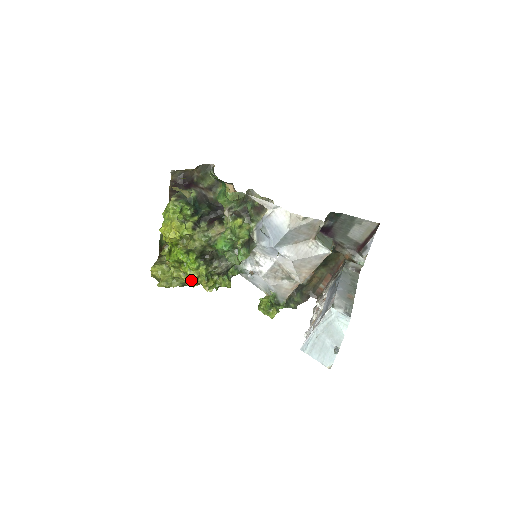
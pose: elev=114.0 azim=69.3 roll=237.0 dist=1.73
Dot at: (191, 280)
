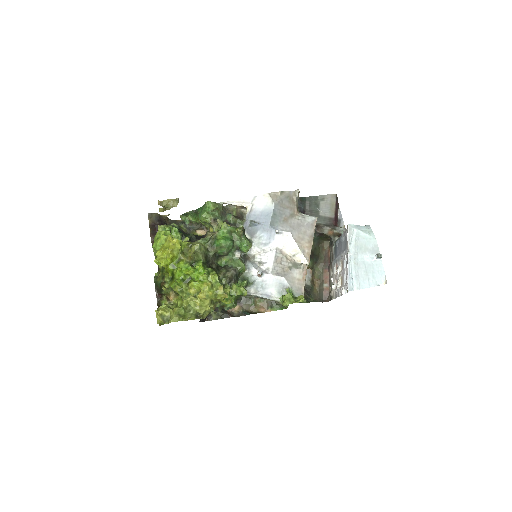
Dot at: (206, 292)
